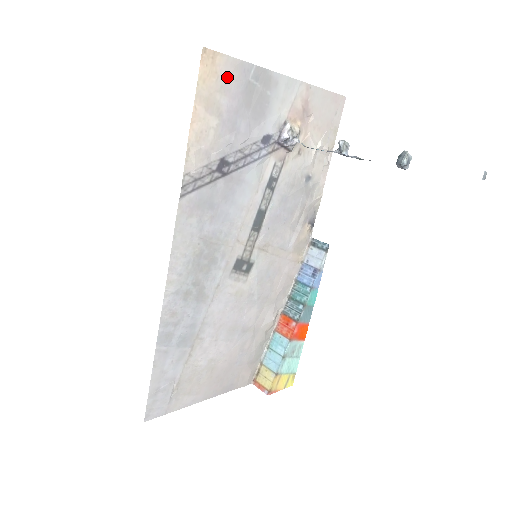
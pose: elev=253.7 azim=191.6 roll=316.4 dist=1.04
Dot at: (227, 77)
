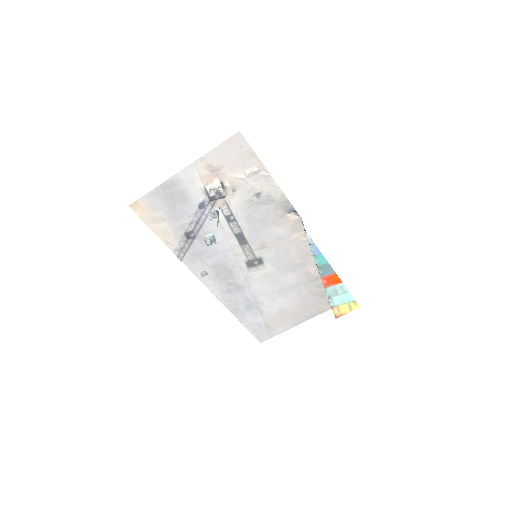
Dot at: (151, 204)
